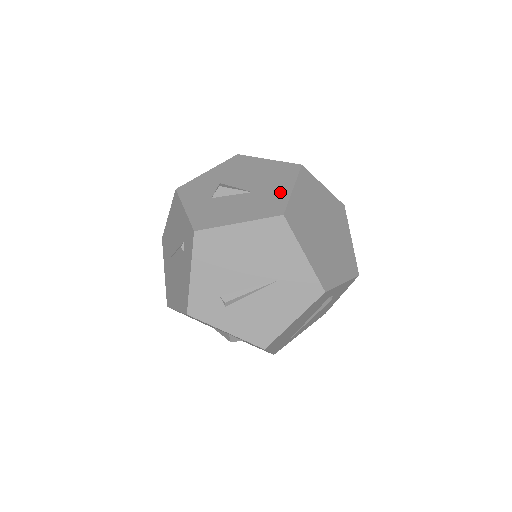
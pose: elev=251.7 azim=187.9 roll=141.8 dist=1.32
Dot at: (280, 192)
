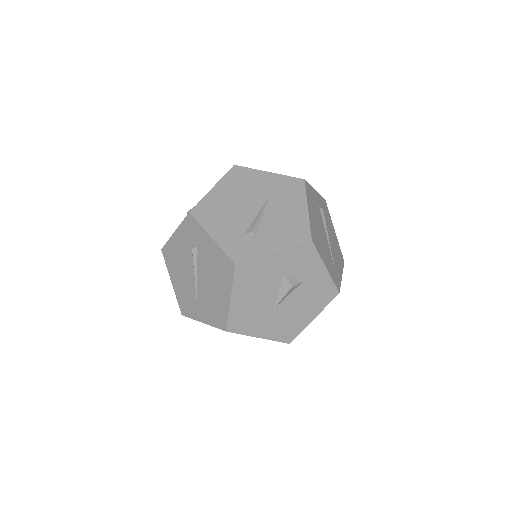
Dot at: occluded
